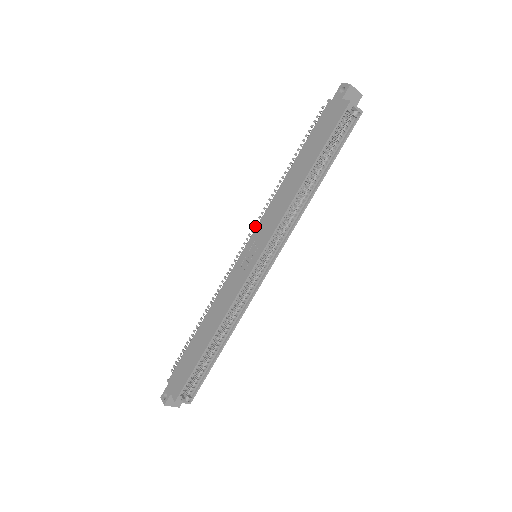
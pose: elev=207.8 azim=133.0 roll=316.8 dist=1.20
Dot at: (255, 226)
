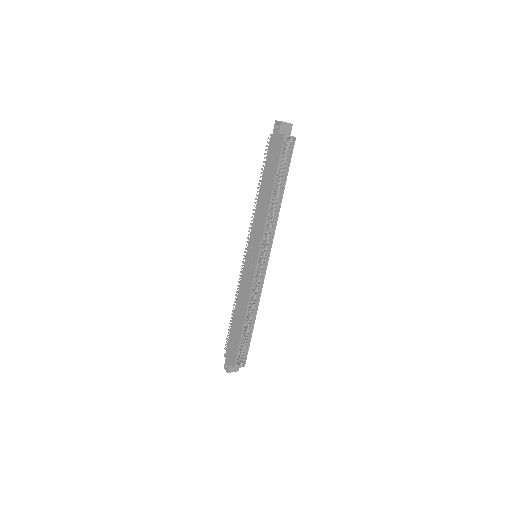
Dot at: occluded
